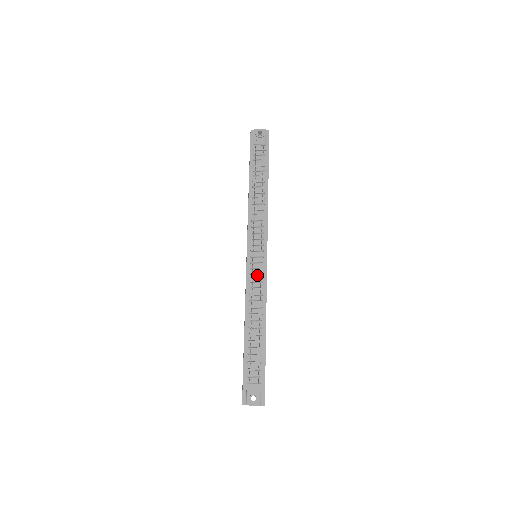
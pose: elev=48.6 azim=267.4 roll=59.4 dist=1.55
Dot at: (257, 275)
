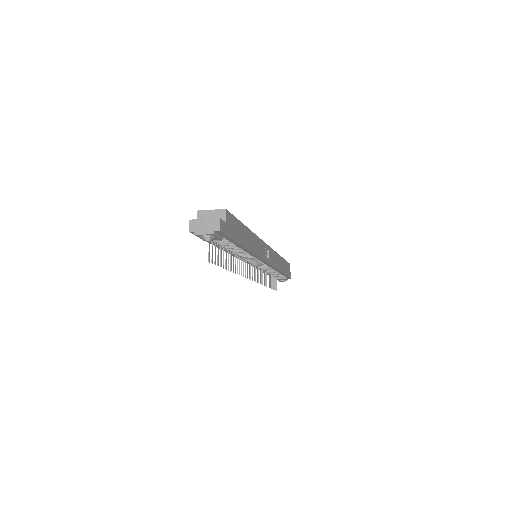
Dot at: occluded
